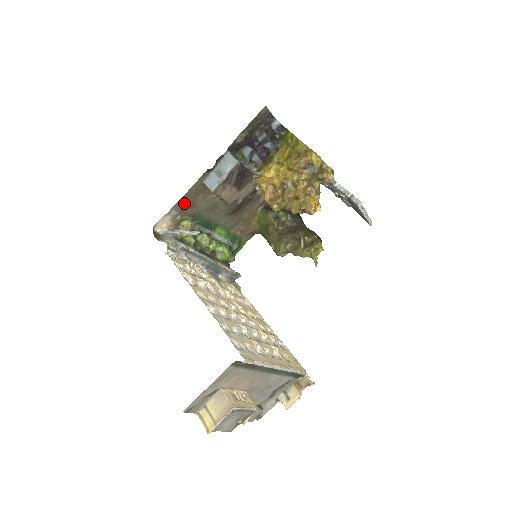
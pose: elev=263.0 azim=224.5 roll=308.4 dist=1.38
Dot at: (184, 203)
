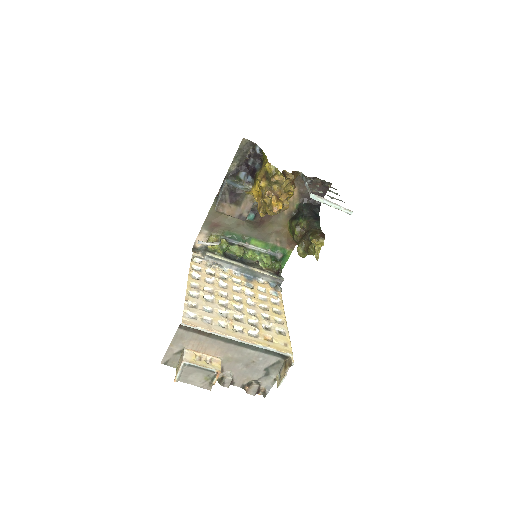
Dot at: (210, 223)
